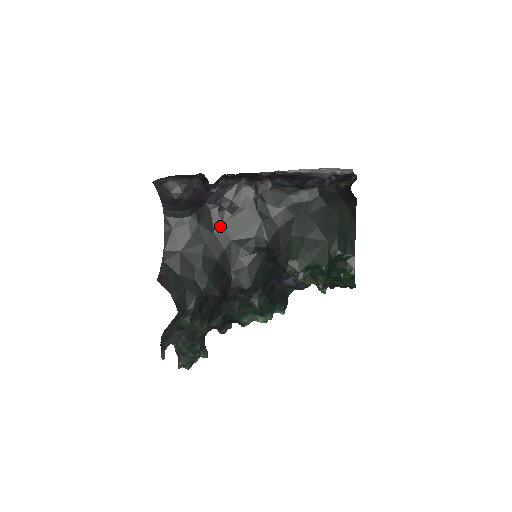
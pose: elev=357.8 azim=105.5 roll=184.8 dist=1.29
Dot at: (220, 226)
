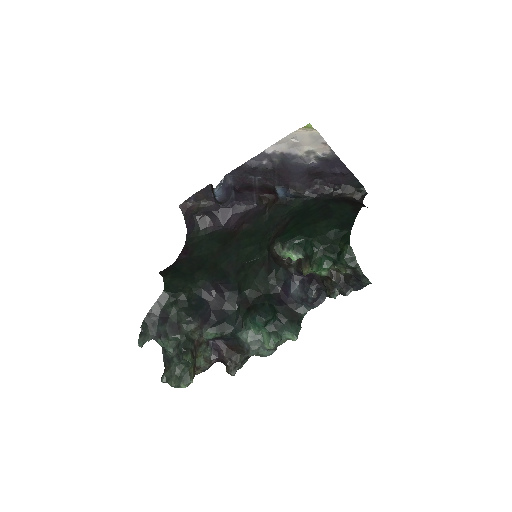
Dot at: (230, 241)
